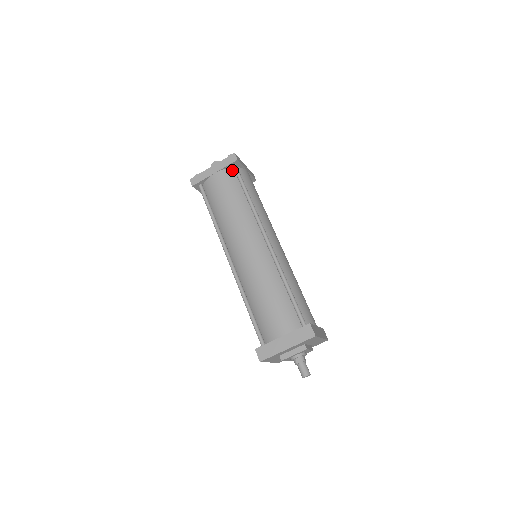
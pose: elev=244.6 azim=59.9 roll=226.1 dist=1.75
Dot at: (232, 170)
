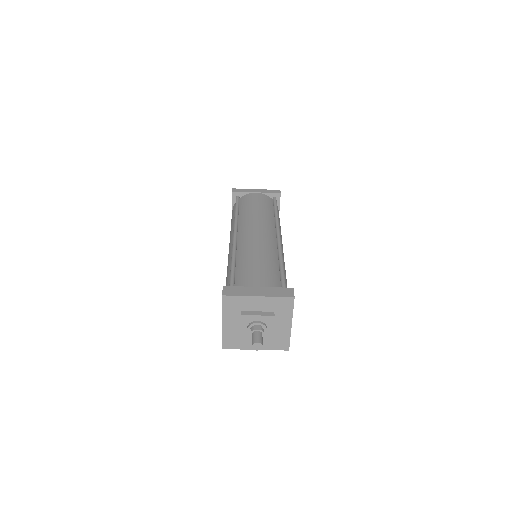
Dot at: (271, 199)
